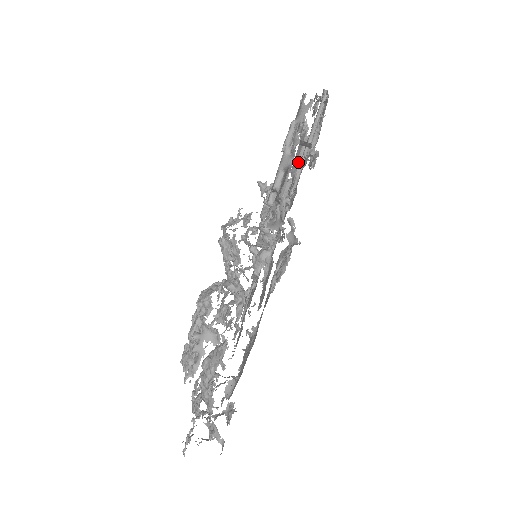
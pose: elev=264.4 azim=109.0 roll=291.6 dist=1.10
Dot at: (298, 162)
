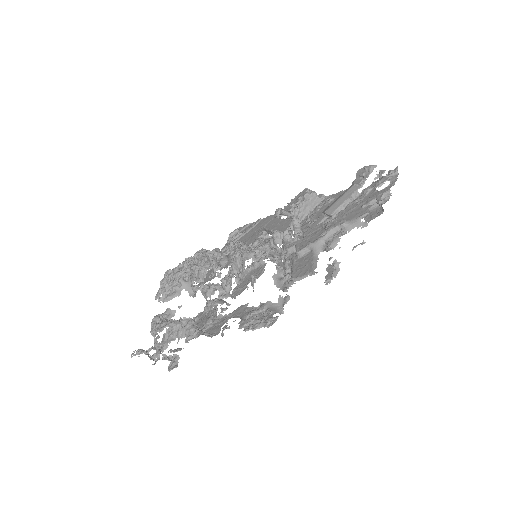
Dot at: (334, 213)
